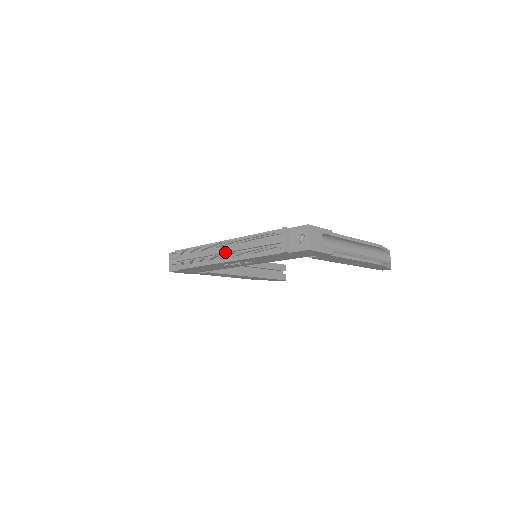
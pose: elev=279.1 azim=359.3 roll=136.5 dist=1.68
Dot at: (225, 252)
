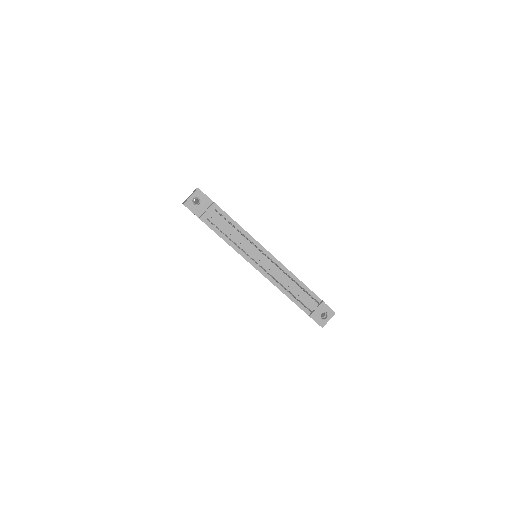
Dot at: (266, 266)
